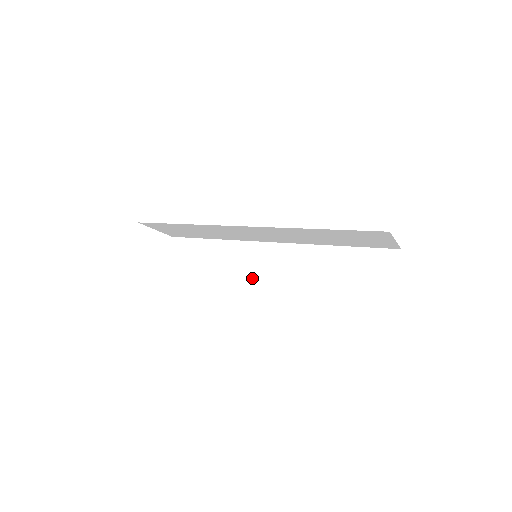
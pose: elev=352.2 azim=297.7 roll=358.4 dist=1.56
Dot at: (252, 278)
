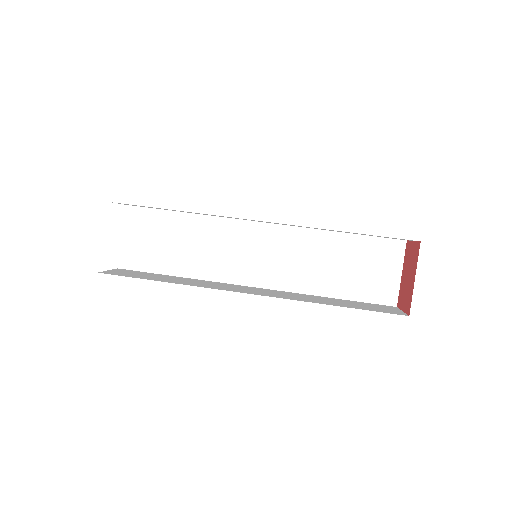
Dot at: (244, 220)
